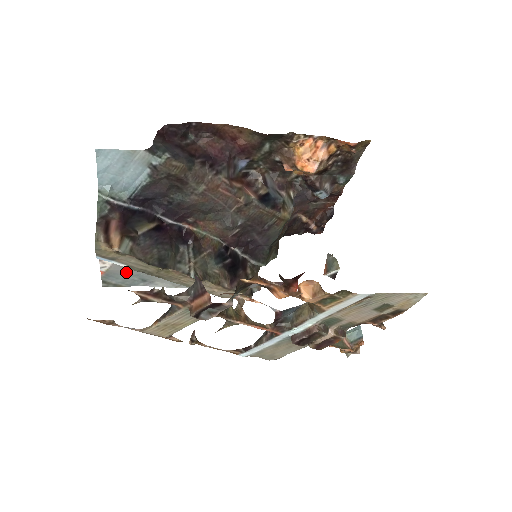
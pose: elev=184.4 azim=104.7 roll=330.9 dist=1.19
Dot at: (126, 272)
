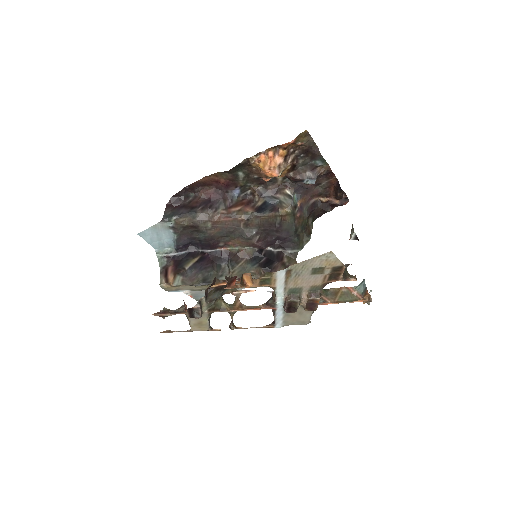
Dot at: (202, 291)
